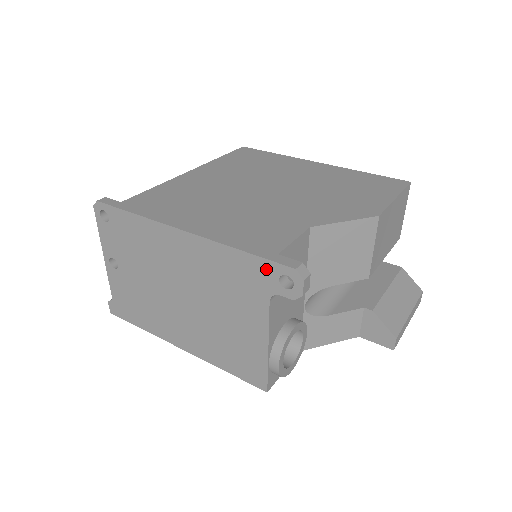
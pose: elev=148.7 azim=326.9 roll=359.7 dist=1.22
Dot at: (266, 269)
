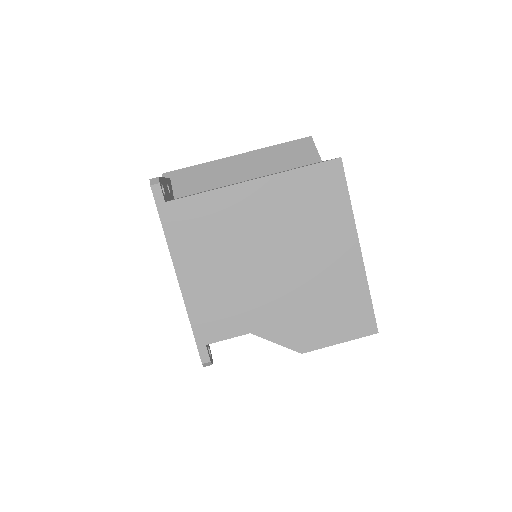
Dot at: occluded
